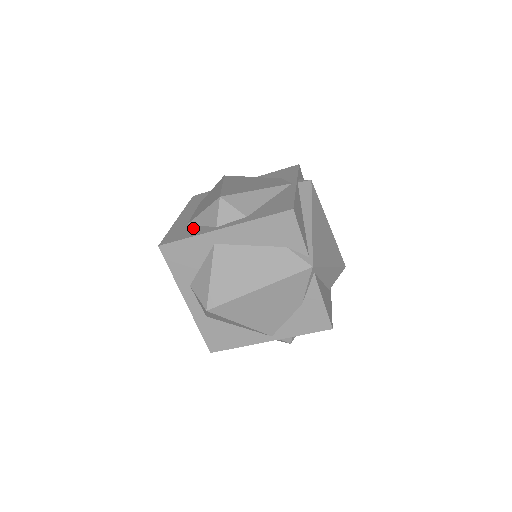
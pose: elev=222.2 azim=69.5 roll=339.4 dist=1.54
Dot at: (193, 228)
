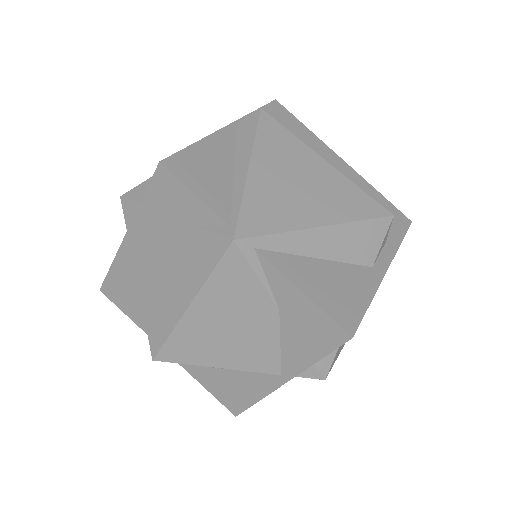
Dot at: occluded
